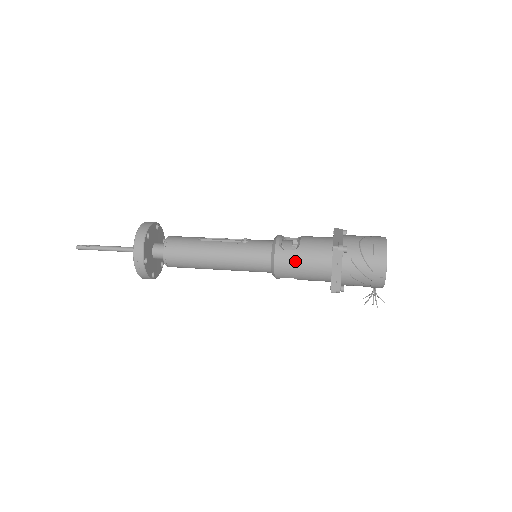
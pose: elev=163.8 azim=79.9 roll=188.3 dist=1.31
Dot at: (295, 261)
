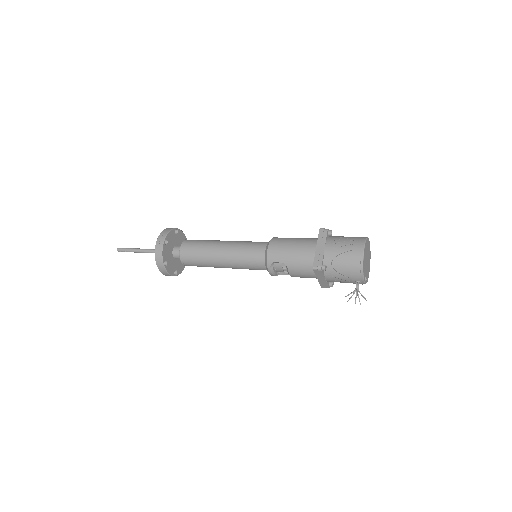
Dot at: (286, 243)
